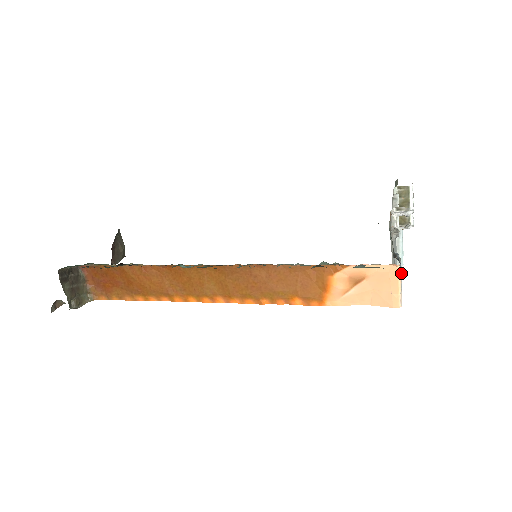
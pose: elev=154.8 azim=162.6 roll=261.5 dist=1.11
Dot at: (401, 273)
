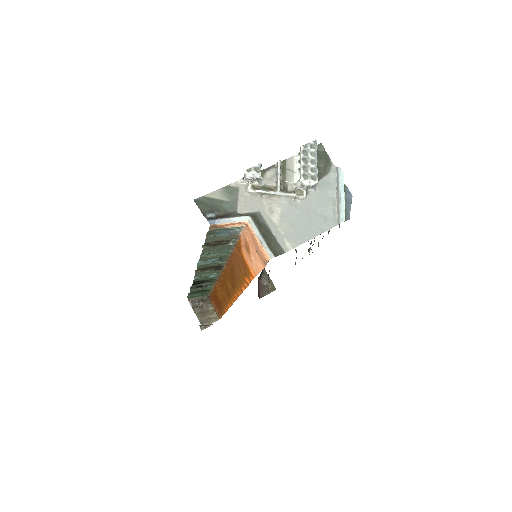
Dot at: (253, 229)
